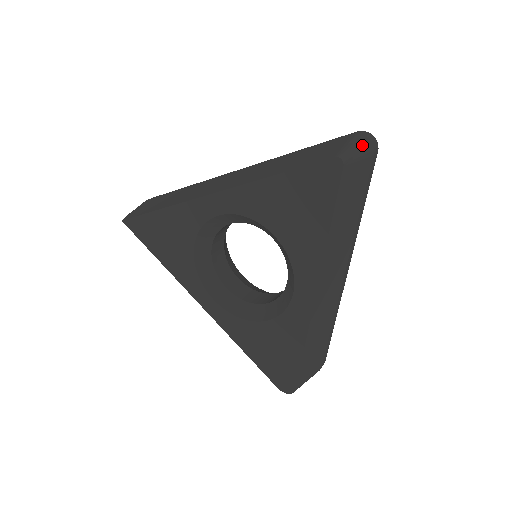
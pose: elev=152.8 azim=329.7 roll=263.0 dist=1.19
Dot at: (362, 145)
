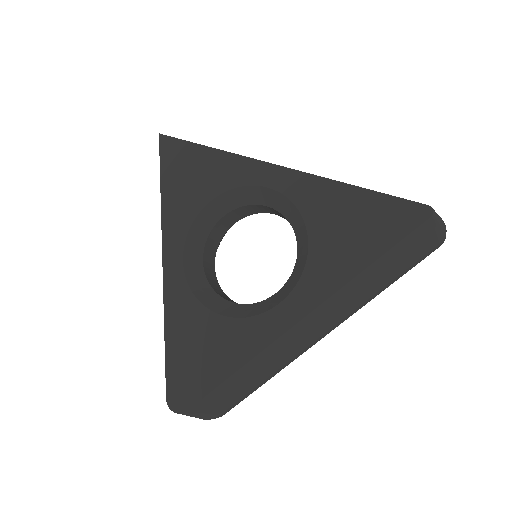
Dot at: (443, 223)
